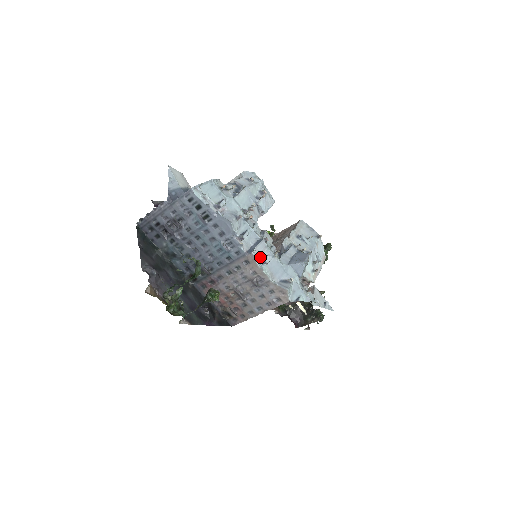
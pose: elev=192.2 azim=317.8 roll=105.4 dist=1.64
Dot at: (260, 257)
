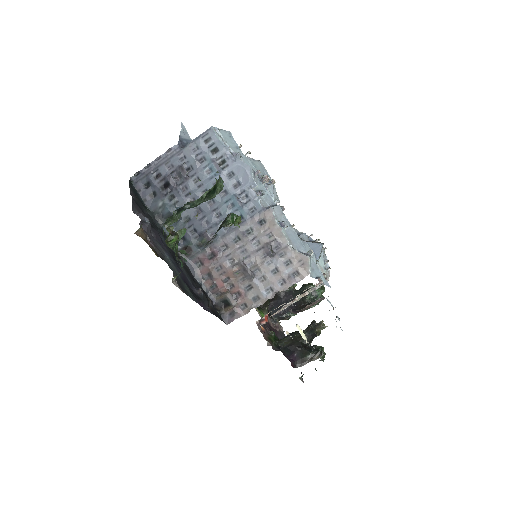
Dot at: (277, 219)
